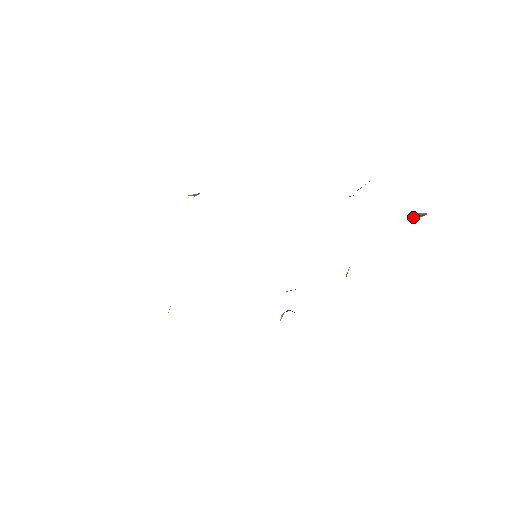
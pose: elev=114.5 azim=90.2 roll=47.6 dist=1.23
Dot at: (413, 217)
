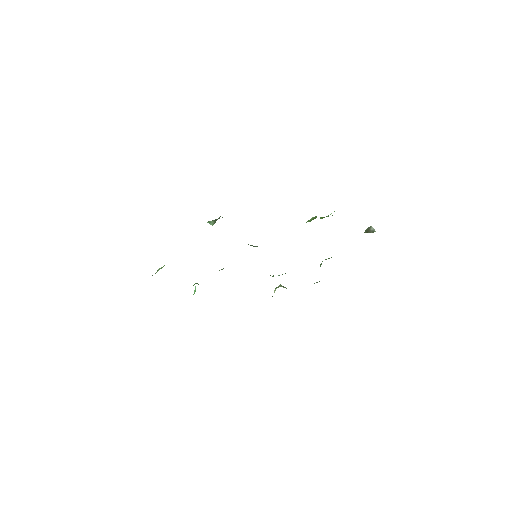
Dot at: occluded
